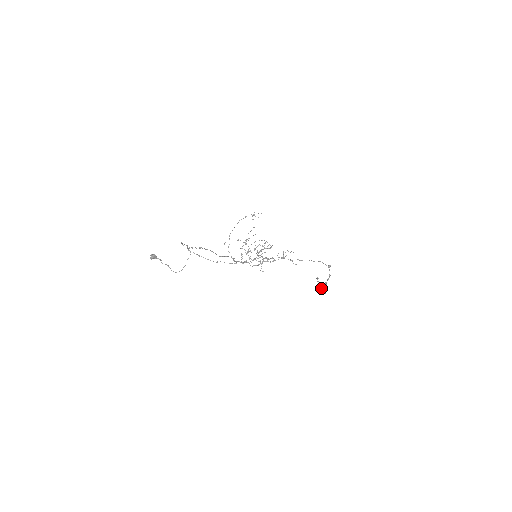
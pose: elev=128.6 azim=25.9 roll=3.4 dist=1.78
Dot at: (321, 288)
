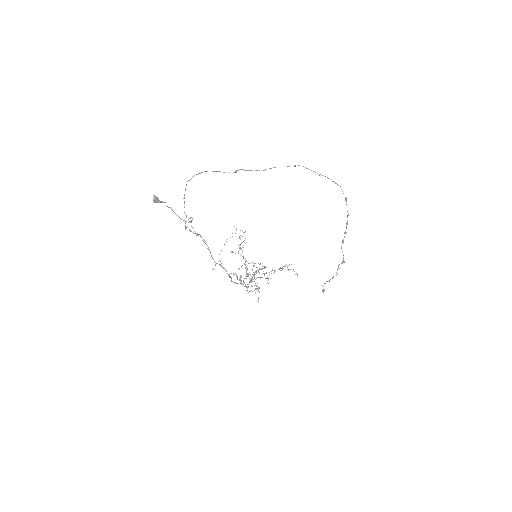
Dot at: (336, 272)
